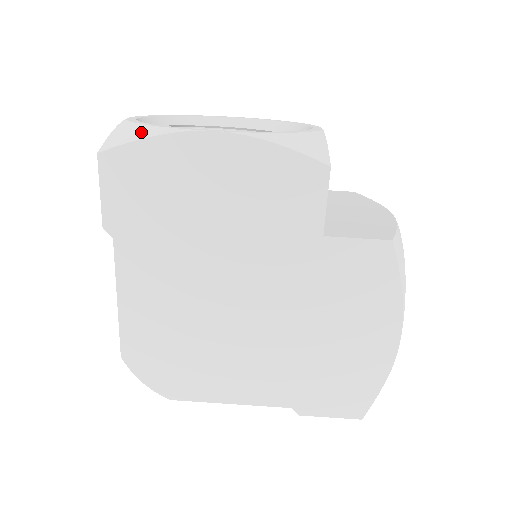
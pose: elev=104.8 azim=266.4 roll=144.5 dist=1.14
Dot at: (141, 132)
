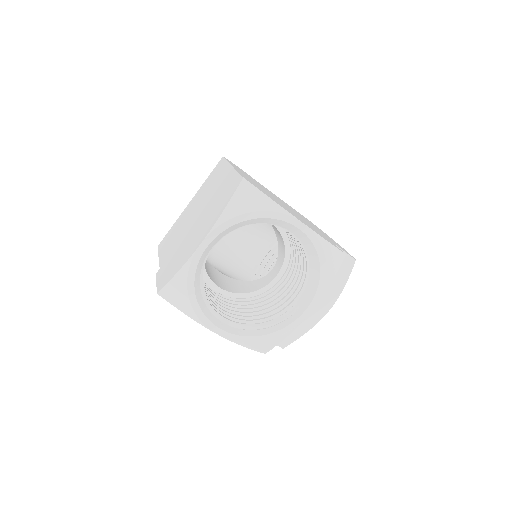
Dot at: (184, 306)
